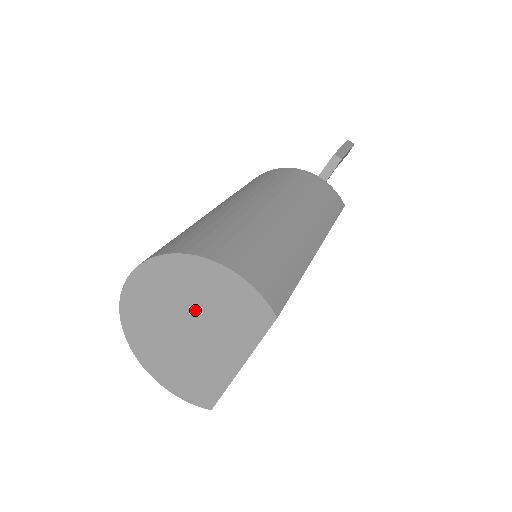
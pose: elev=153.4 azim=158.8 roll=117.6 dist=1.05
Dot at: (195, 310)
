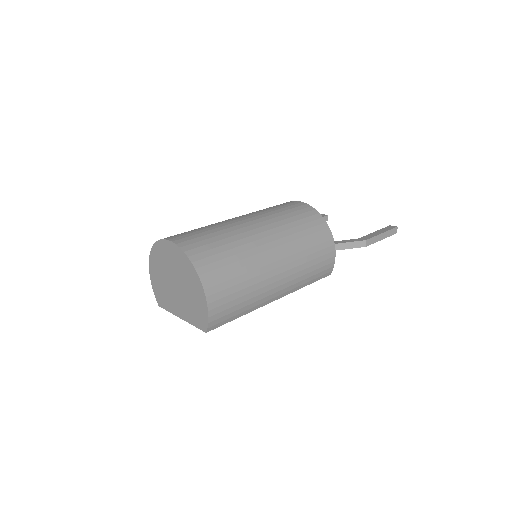
Dot at: (184, 287)
